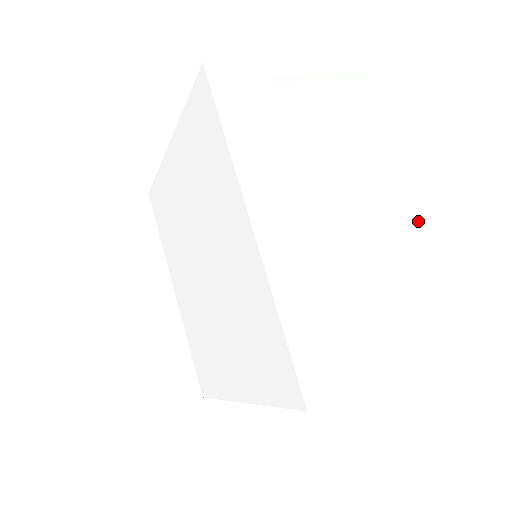
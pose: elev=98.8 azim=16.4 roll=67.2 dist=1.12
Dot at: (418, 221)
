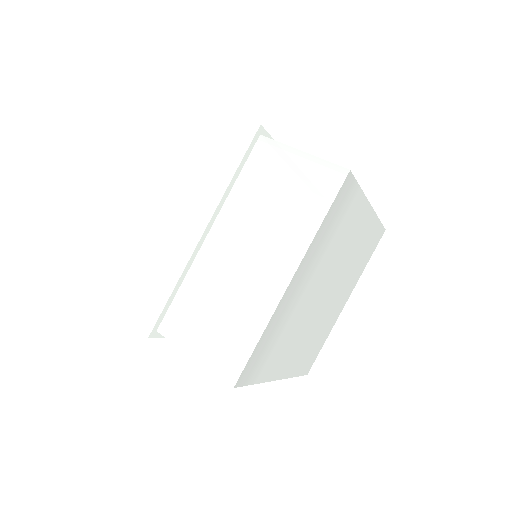
Dot at: (276, 295)
